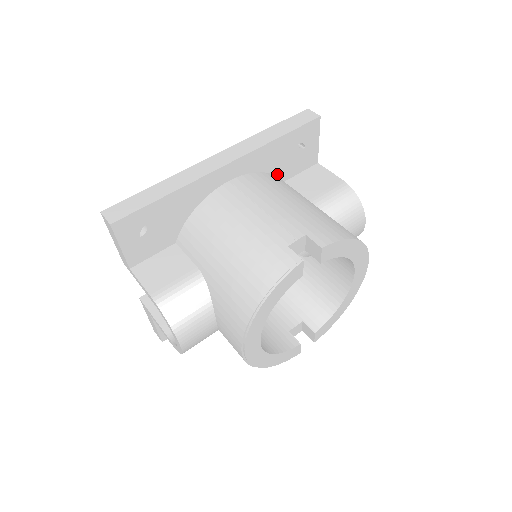
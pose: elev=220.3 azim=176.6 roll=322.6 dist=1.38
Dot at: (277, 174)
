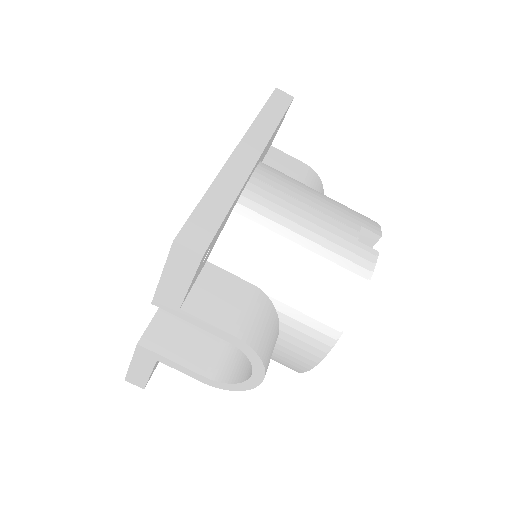
Dot at: occluded
